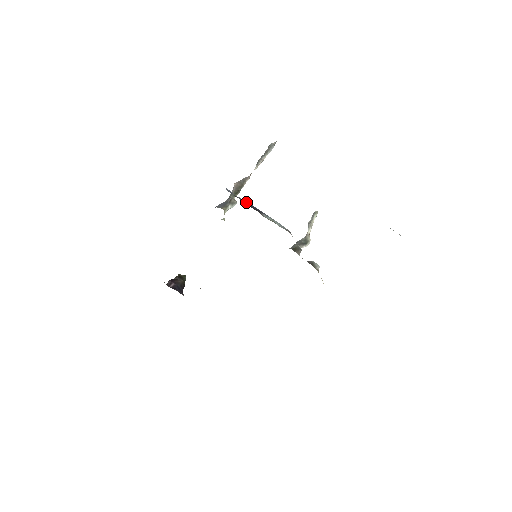
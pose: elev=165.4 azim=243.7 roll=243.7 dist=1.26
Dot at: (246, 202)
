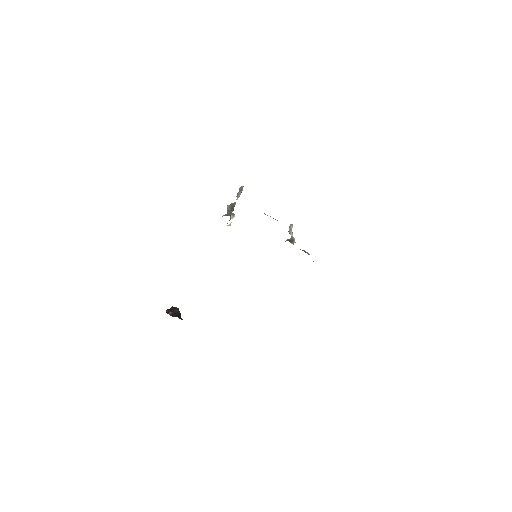
Dot at: occluded
